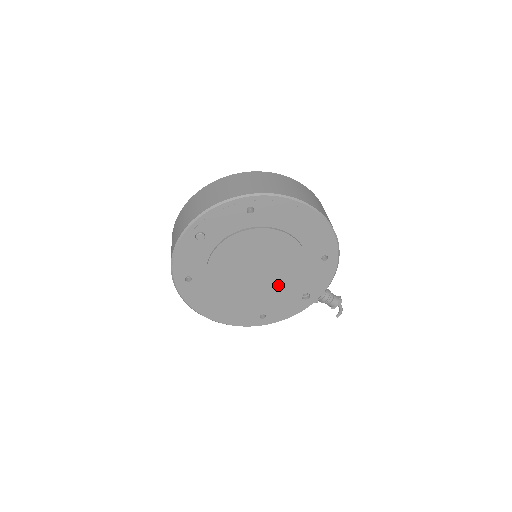
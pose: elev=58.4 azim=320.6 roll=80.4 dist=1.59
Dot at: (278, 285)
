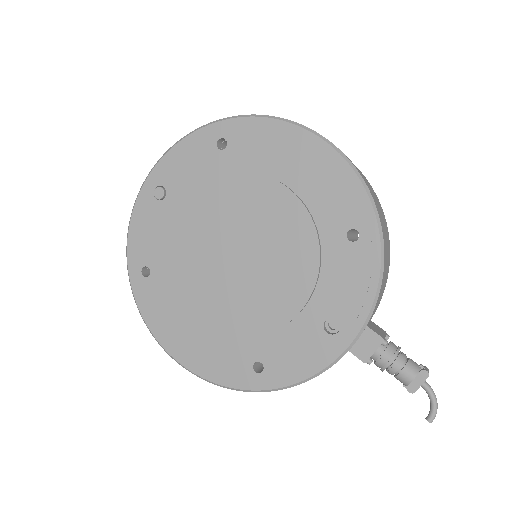
Dot at: (275, 291)
